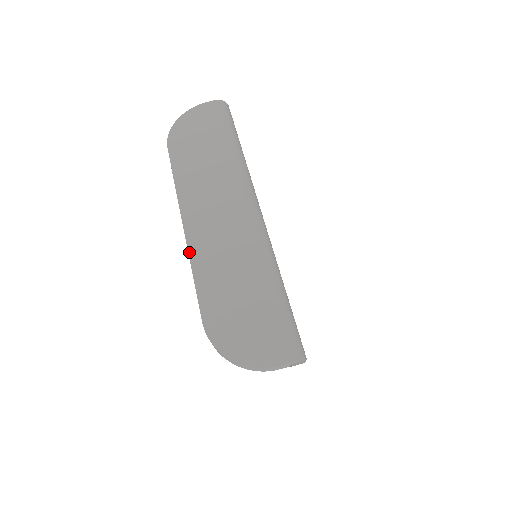
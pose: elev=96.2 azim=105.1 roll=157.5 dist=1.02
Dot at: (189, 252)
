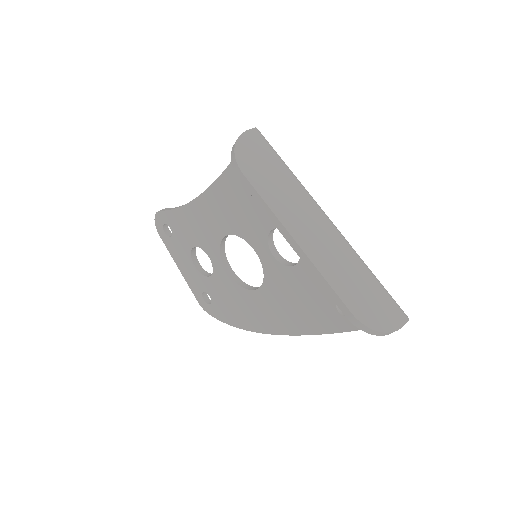
Dot at: (313, 262)
